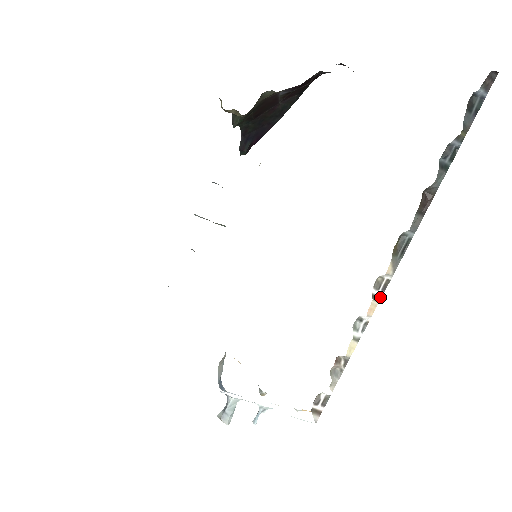
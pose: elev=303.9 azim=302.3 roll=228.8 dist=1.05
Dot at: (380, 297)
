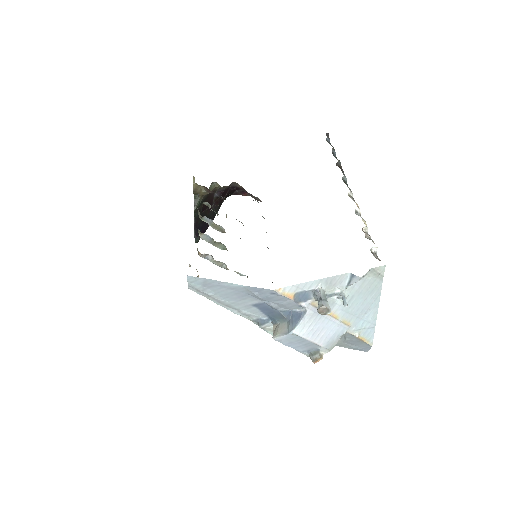
Dot at: (356, 203)
